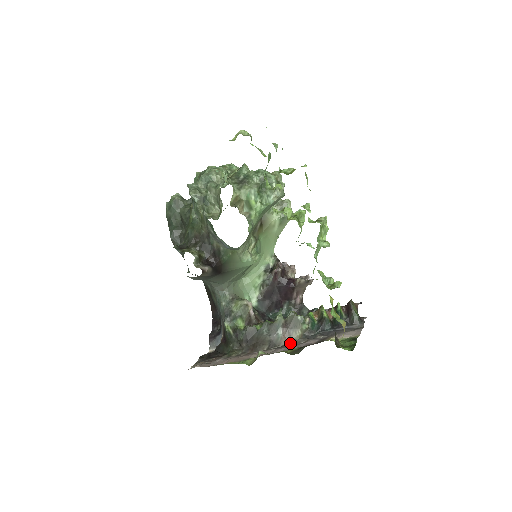
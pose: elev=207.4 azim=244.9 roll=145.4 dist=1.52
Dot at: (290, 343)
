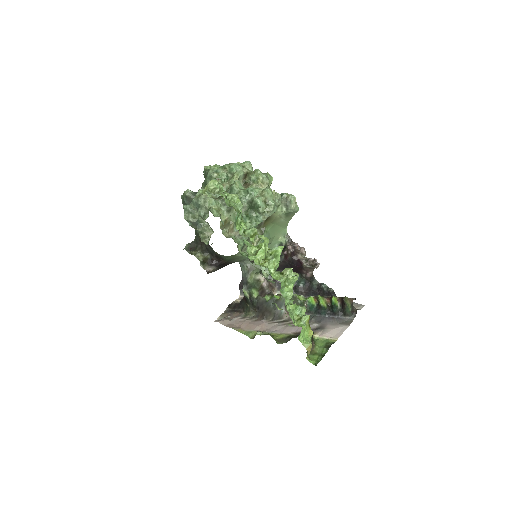
Dot at: (289, 320)
